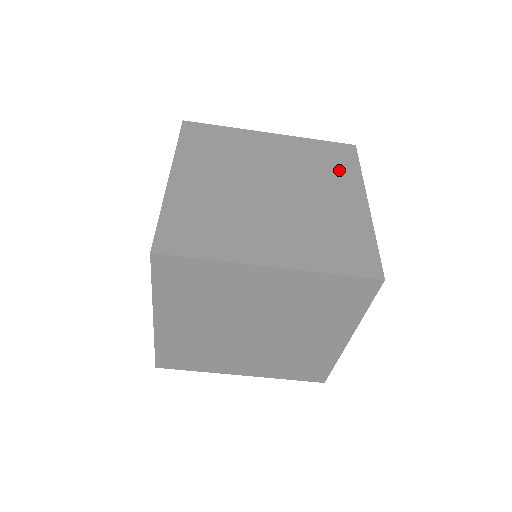
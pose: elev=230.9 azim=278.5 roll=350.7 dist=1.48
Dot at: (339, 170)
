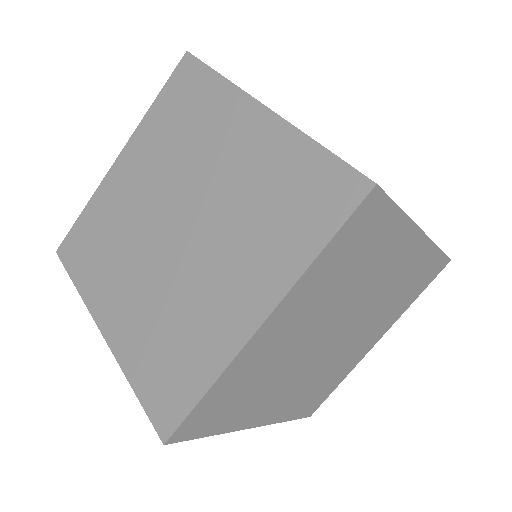
Dot at: (404, 301)
